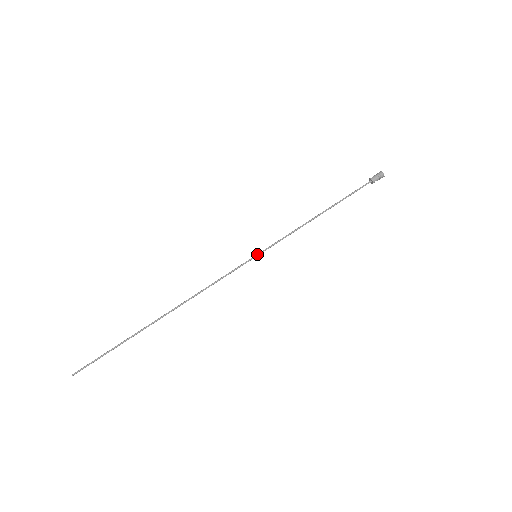
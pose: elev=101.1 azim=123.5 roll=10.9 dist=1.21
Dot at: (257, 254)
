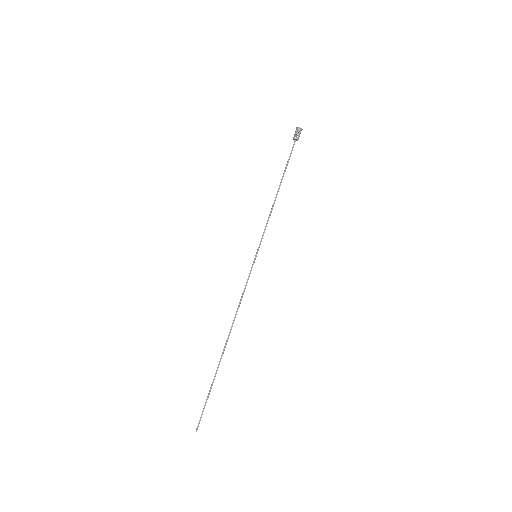
Dot at: occluded
